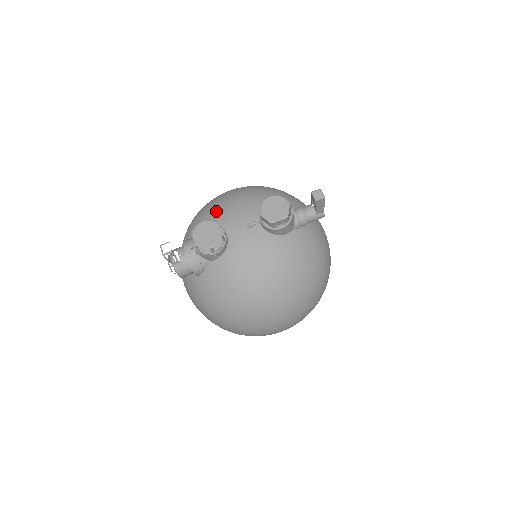
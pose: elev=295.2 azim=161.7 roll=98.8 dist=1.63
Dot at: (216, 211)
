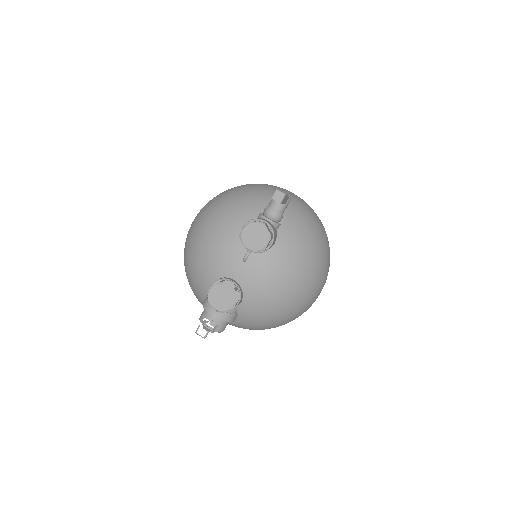
Dot at: (205, 264)
